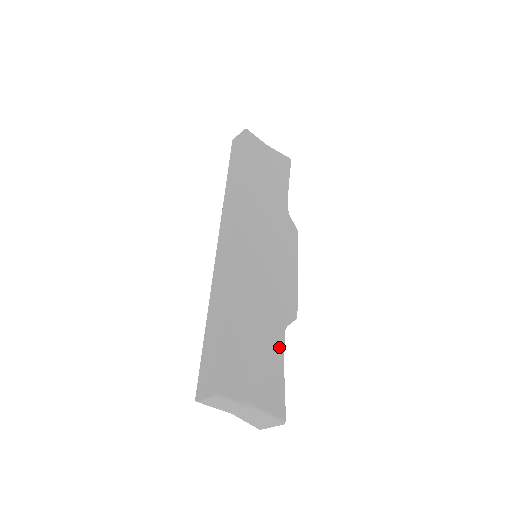
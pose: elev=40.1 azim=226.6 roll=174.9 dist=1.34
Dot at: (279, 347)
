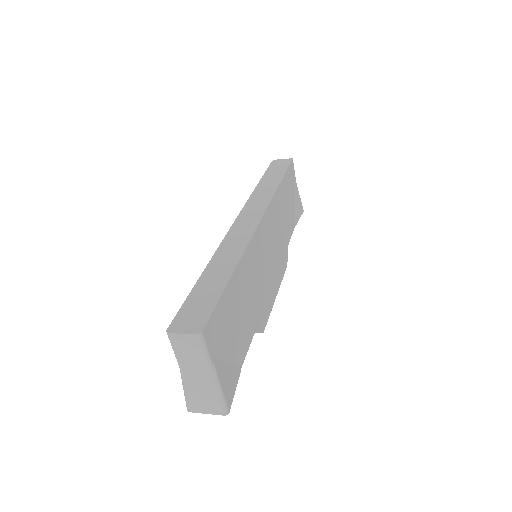
Dot at: (247, 343)
